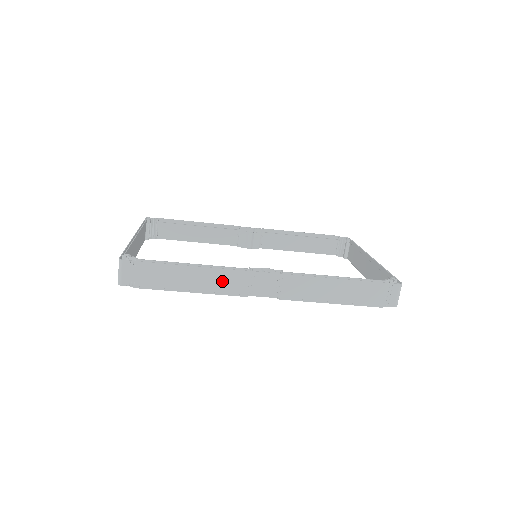
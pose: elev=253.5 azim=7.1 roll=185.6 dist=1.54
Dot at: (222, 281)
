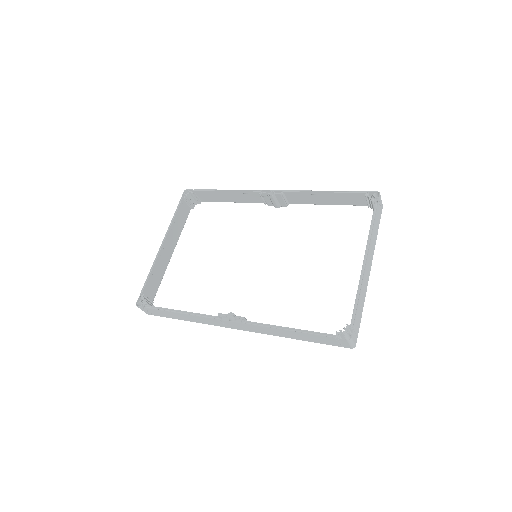
Dot at: (203, 320)
